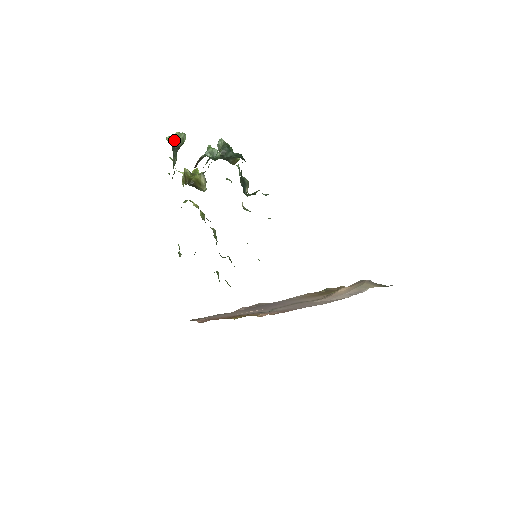
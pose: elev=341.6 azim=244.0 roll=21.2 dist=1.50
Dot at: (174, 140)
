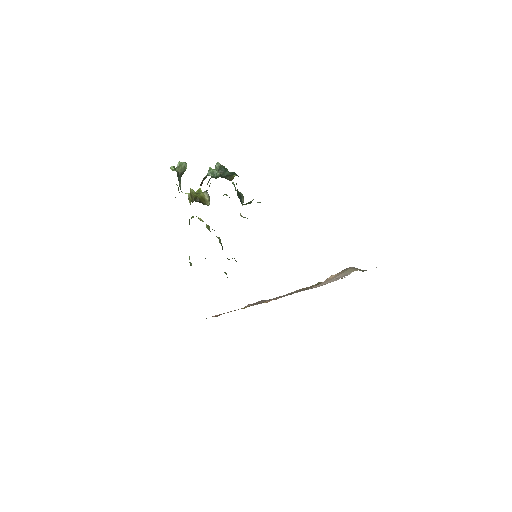
Dot at: (178, 168)
